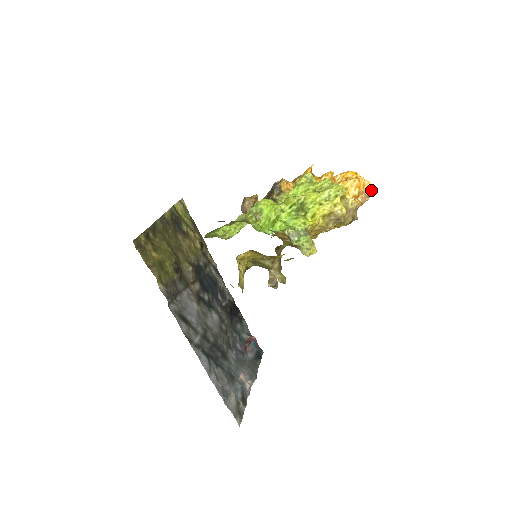
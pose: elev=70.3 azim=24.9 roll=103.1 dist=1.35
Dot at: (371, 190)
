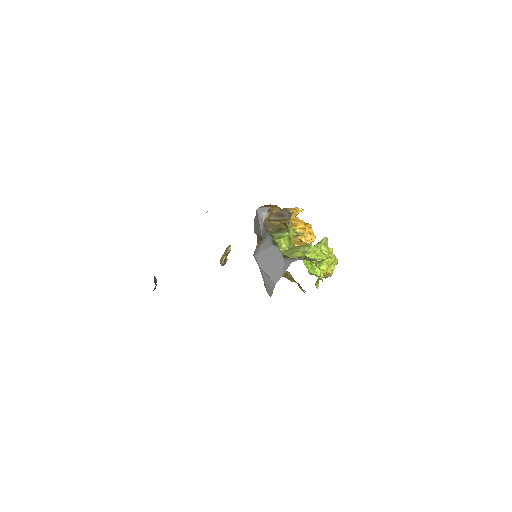
Dot at: occluded
